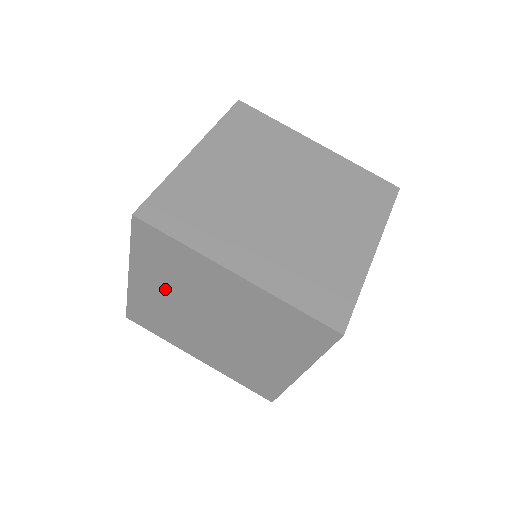
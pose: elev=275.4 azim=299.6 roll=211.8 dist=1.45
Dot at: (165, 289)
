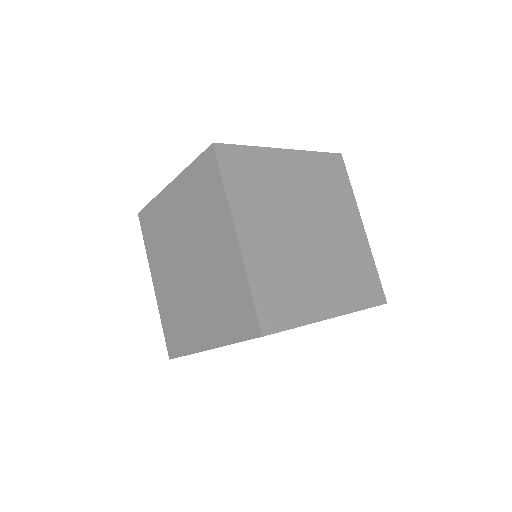
Dot at: (183, 212)
